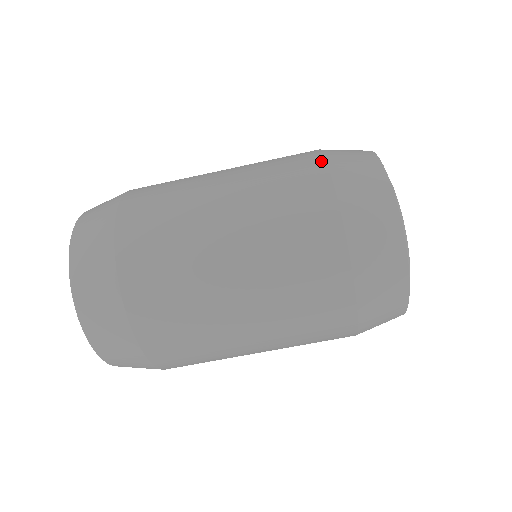
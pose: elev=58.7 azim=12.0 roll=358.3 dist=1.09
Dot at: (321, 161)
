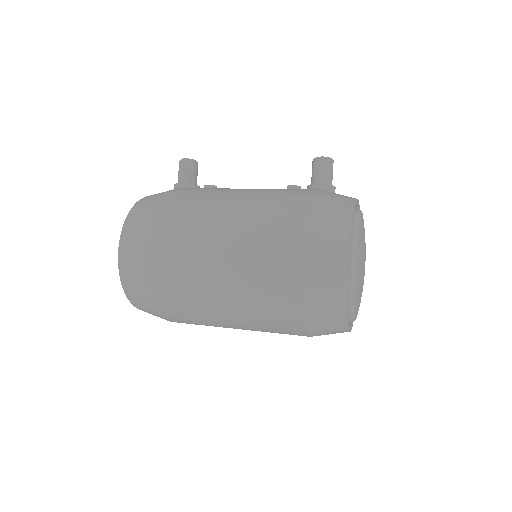
Dot at: (298, 271)
